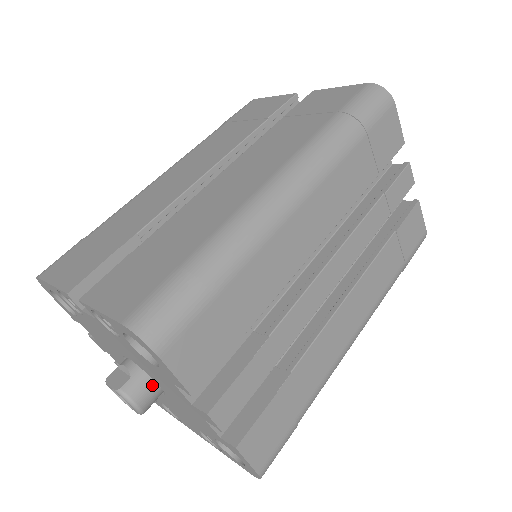
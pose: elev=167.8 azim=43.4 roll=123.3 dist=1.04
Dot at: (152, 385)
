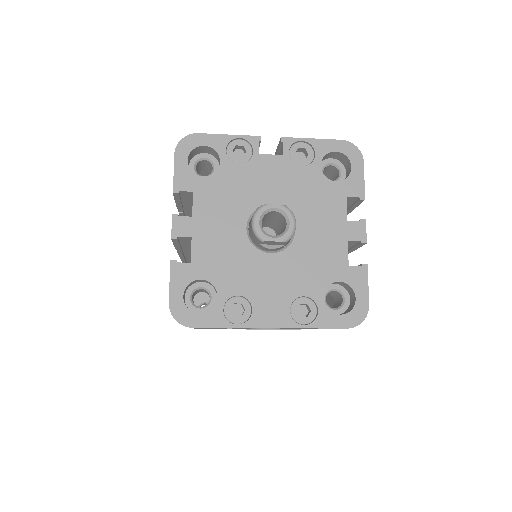
Dot at: occluded
